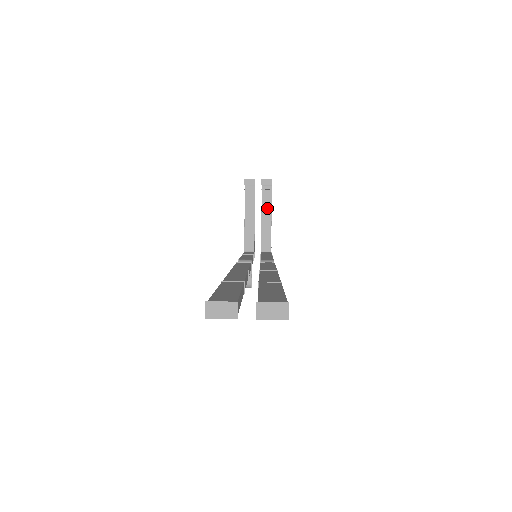
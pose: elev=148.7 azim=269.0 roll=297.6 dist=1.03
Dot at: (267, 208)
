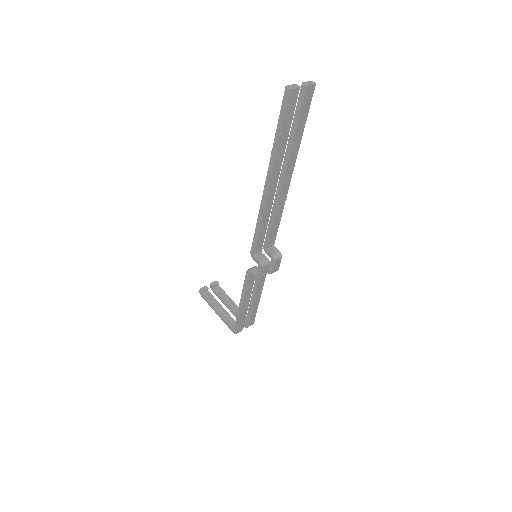
Dot at: (227, 298)
